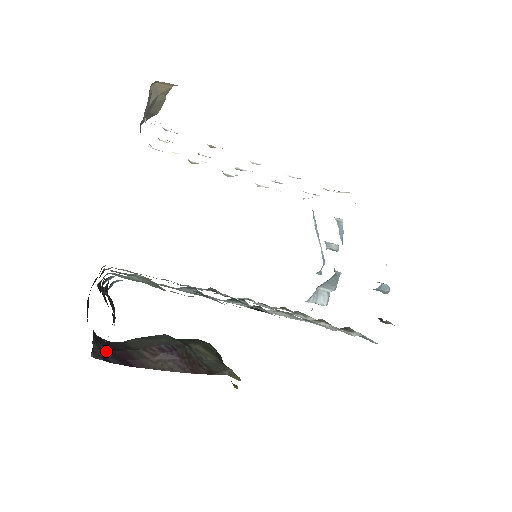
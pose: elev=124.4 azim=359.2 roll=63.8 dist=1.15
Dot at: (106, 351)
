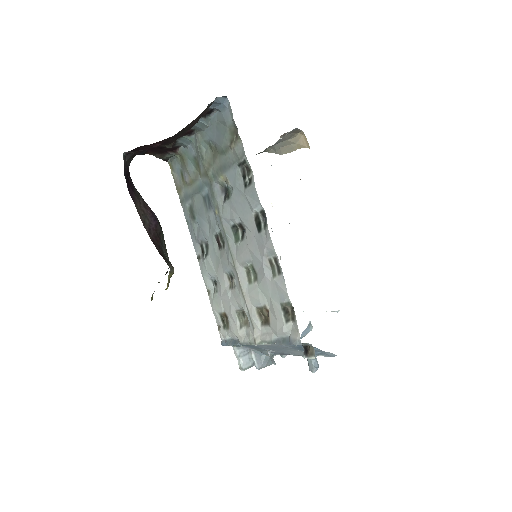
Dot at: (127, 169)
